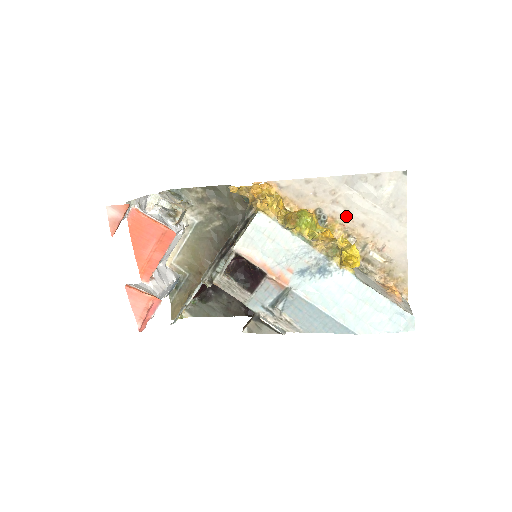
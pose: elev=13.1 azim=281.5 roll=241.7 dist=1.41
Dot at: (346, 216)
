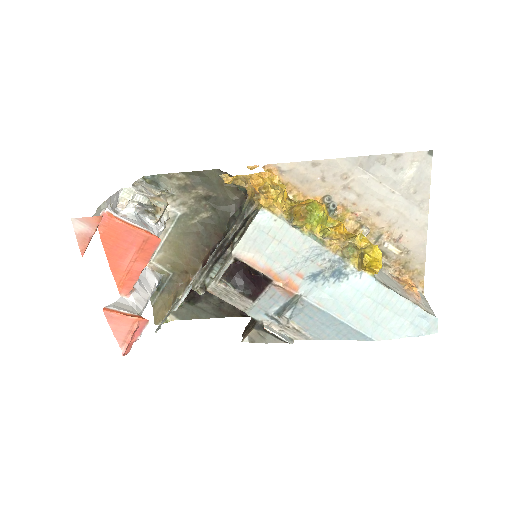
Dot at: (359, 204)
